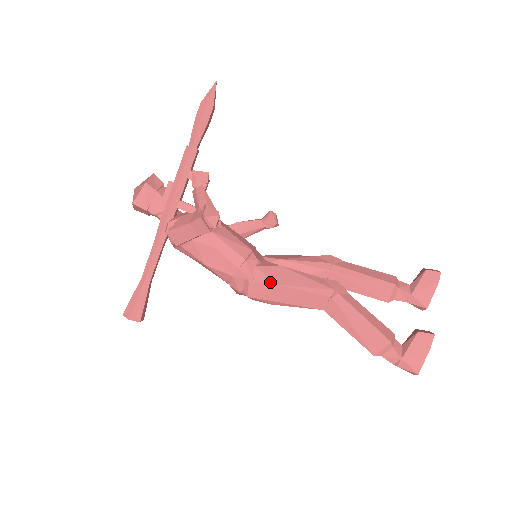
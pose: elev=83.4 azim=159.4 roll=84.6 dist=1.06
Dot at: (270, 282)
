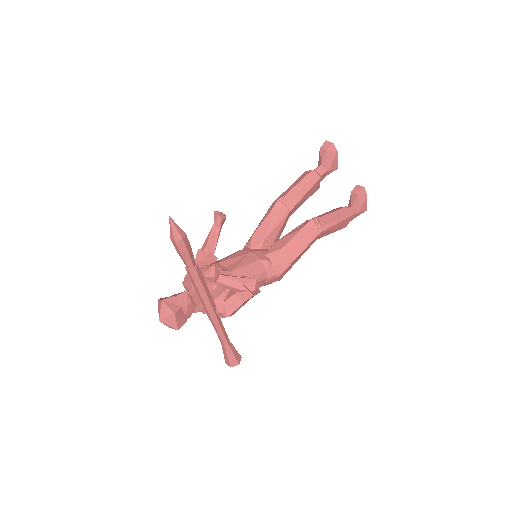
Dot at: (290, 264)
